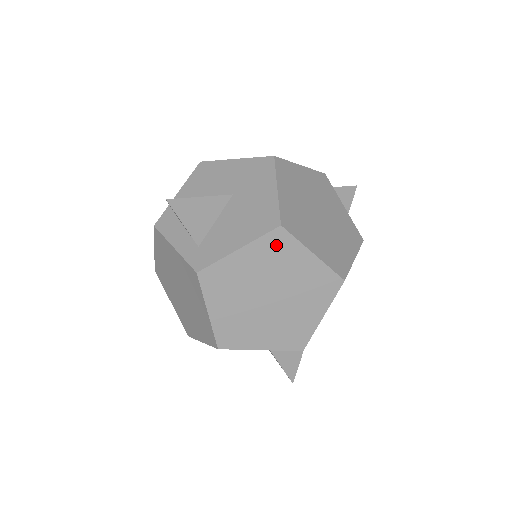
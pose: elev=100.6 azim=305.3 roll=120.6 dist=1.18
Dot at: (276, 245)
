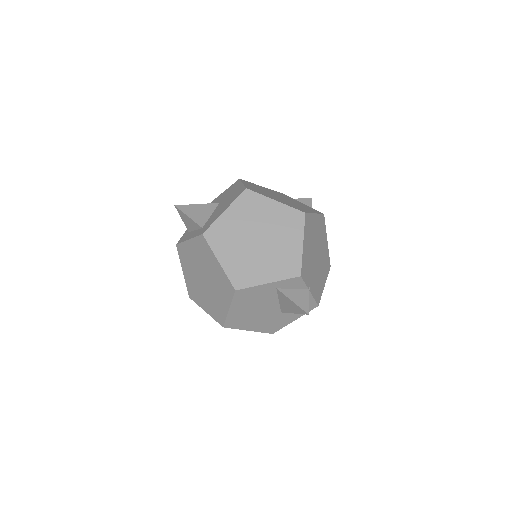
Dot at: (248, 201)
